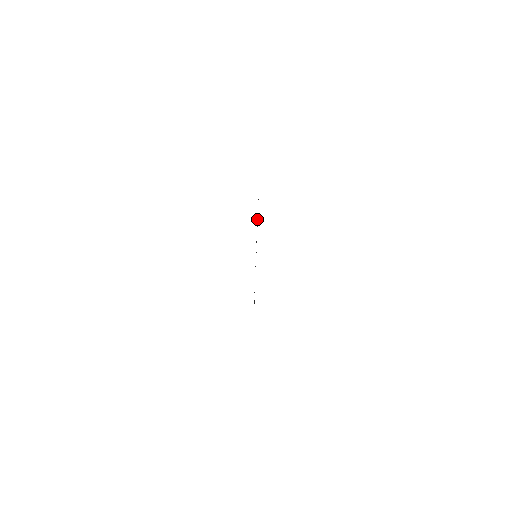
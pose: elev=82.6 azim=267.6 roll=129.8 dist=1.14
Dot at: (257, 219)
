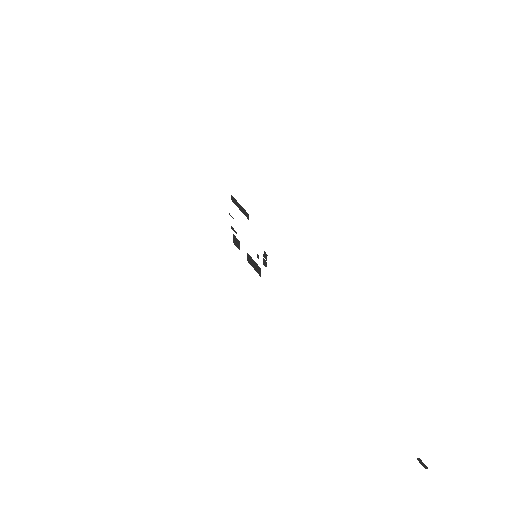
Dot at: (248, 260)
